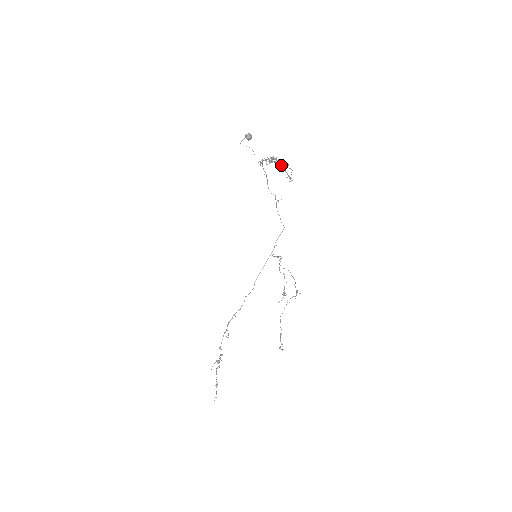
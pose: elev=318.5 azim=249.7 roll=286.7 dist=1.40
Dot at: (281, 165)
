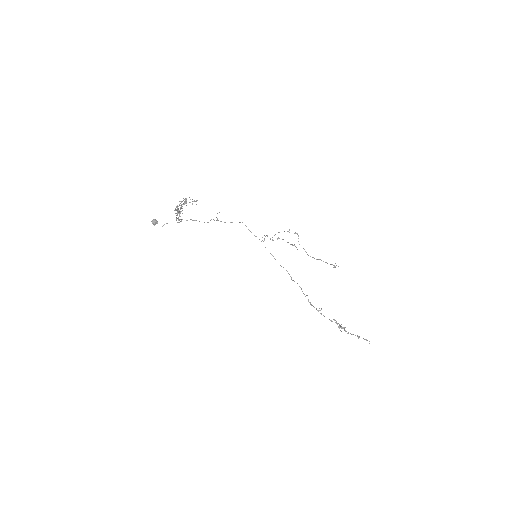
Dot at: occluded
